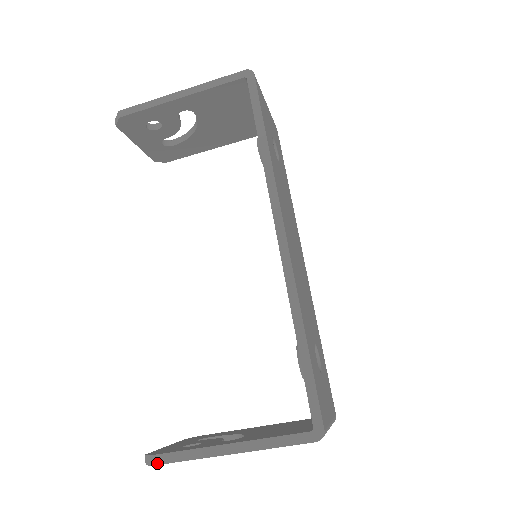
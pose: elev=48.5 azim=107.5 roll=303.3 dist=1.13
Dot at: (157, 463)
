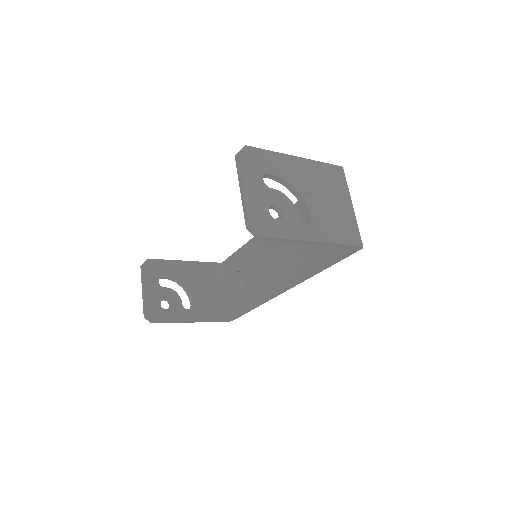
Dot at: occluded
